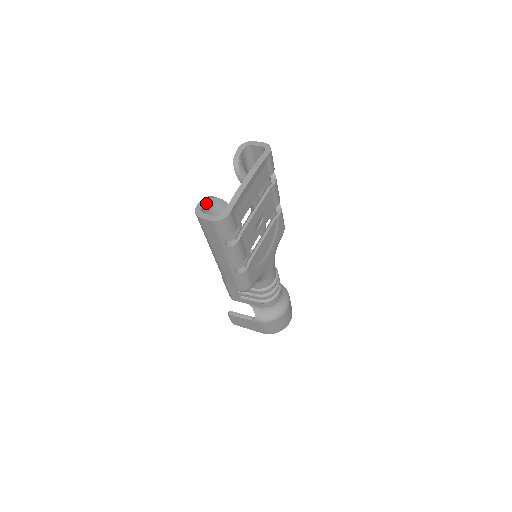
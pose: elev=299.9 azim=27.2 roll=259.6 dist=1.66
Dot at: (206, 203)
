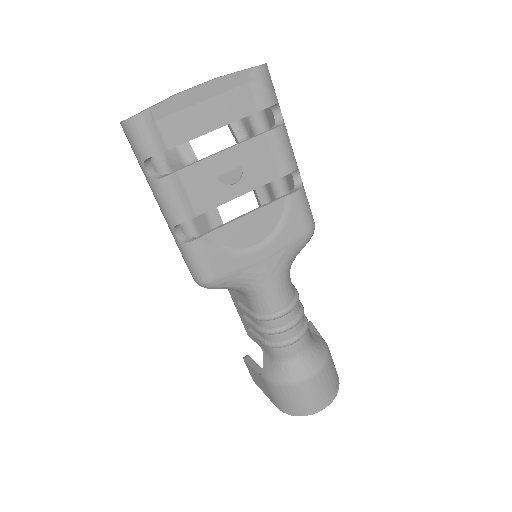
Dot at: occluded
